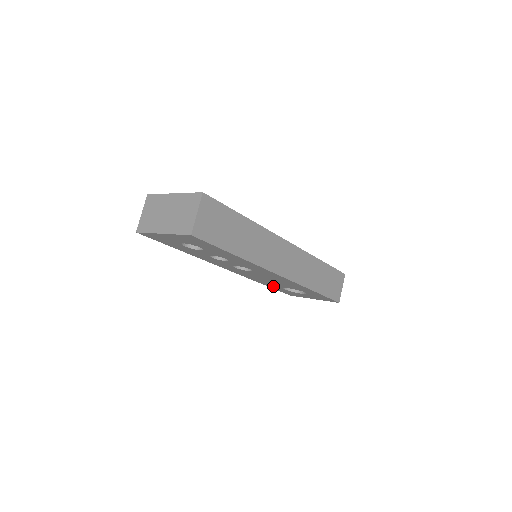
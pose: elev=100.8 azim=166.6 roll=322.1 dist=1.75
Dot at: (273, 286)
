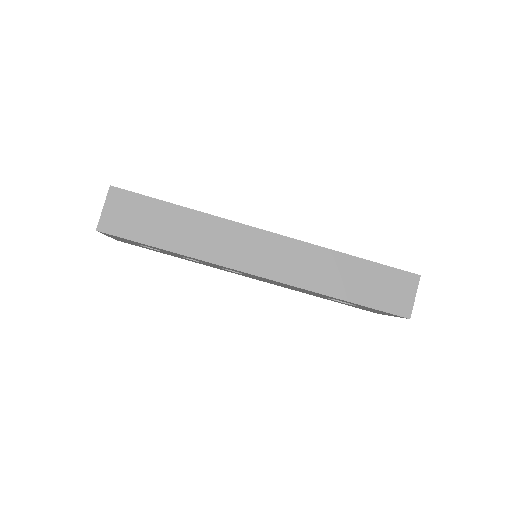
Dot at: (324, 298)
